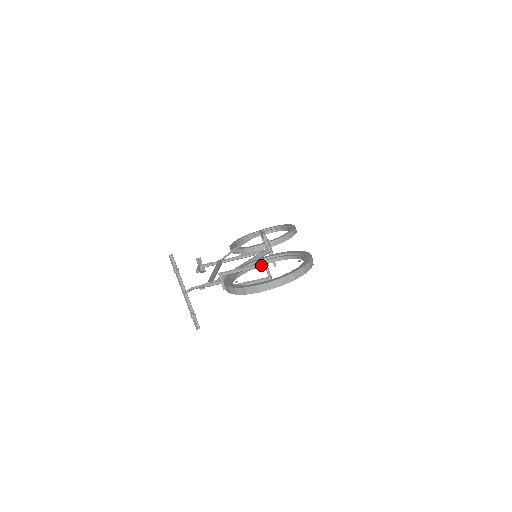
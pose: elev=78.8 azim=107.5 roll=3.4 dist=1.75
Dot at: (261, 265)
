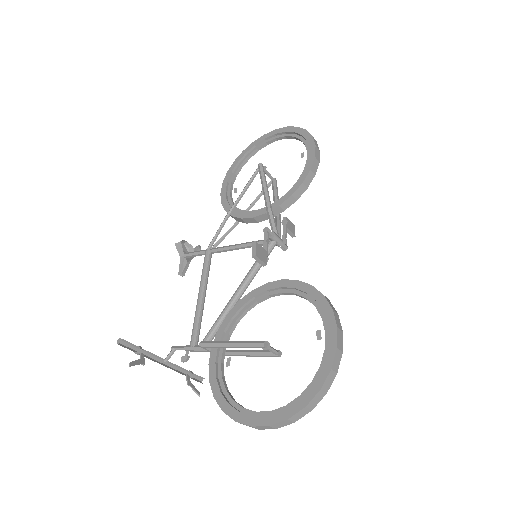
Dot at: (257, 347)
